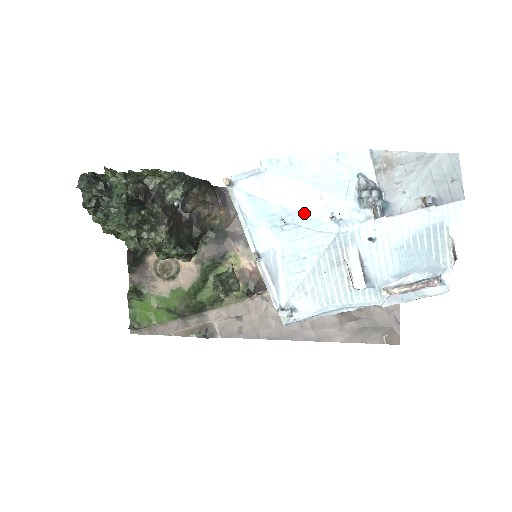
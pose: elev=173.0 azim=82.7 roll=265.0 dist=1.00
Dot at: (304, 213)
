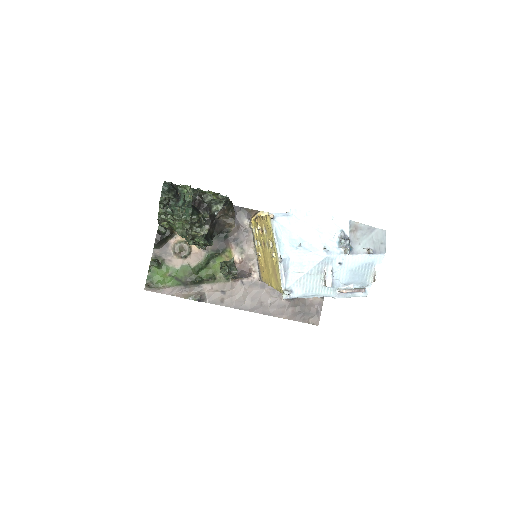
Dot at: (310, 243)
